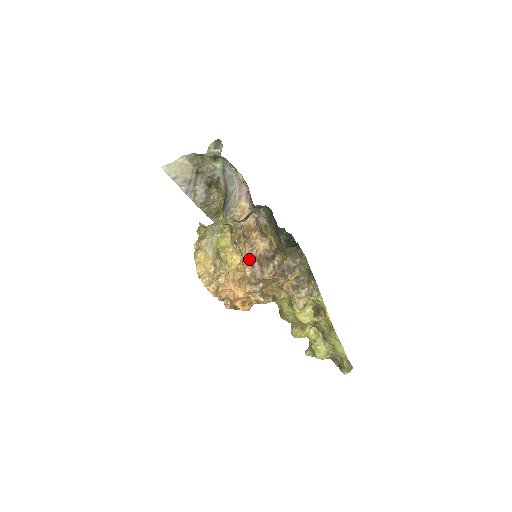
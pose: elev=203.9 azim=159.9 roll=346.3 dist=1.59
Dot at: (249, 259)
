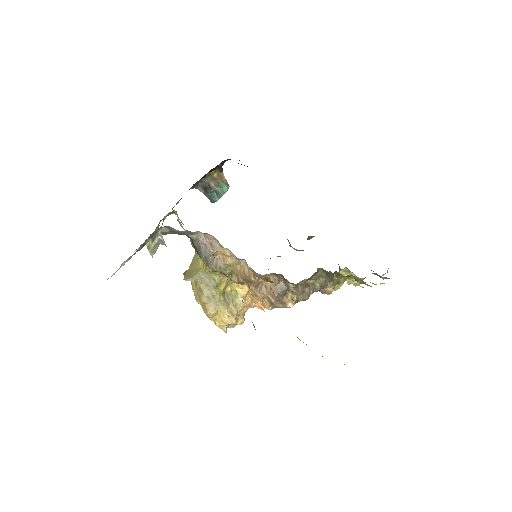
Dot at: (263, 298)
